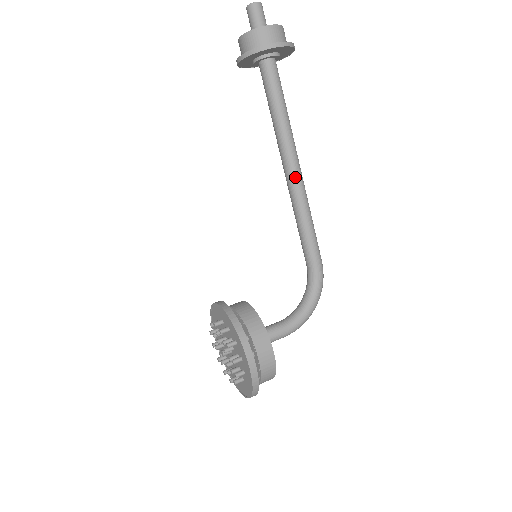
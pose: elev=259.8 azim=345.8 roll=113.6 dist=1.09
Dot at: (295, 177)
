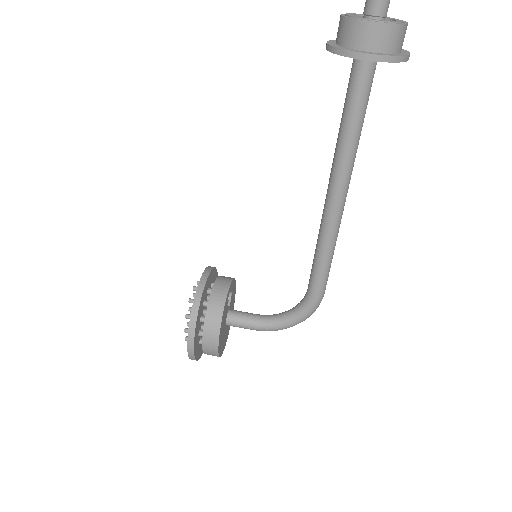
Dot at: (331, 207)
